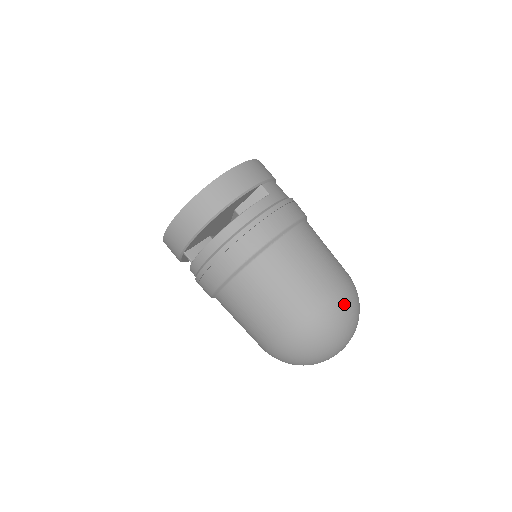
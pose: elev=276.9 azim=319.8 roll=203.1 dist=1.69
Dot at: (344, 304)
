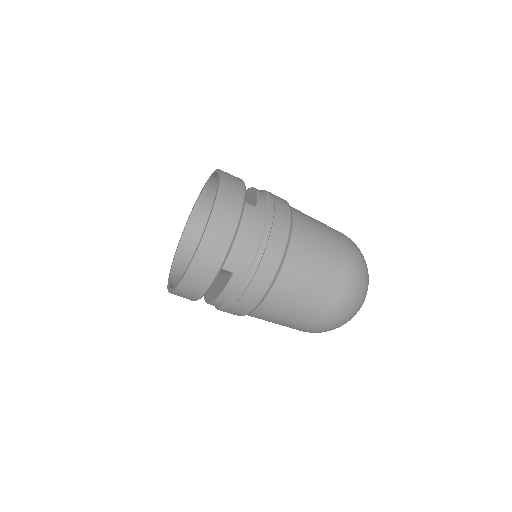
Dot at: (339, 319)
